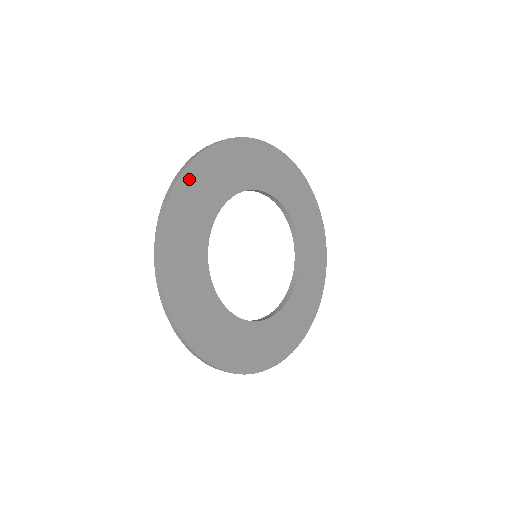
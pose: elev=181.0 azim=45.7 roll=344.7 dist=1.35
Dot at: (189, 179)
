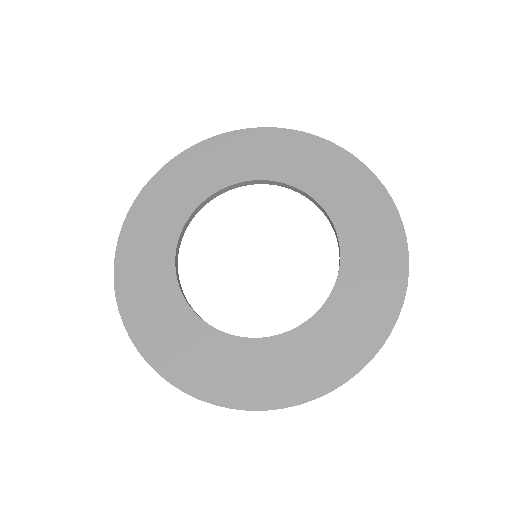
Dot at: (270, 136)
